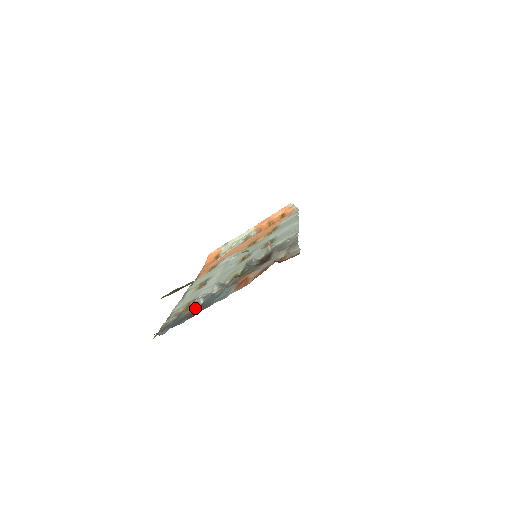
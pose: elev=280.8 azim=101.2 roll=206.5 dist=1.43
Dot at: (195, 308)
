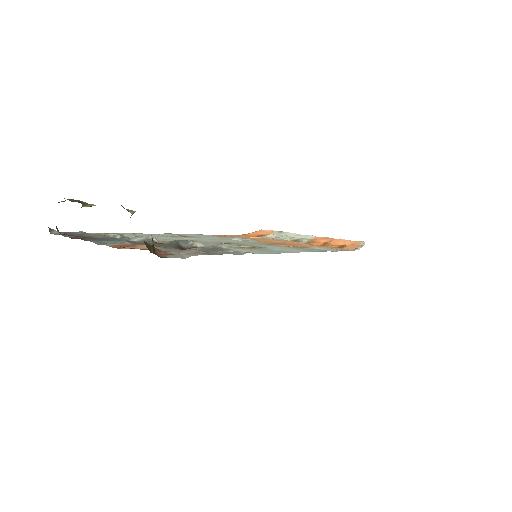
Dot at: (101, 237)
